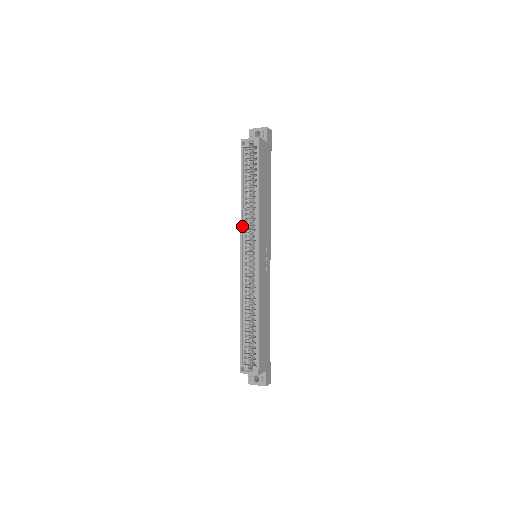
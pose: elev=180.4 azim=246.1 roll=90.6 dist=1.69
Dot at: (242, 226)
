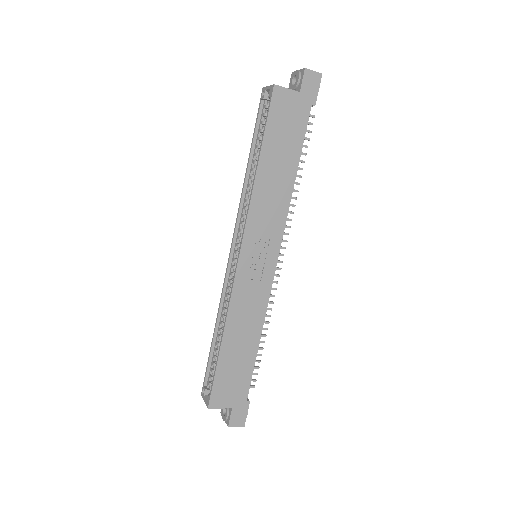
Dot at: (239, 211)
